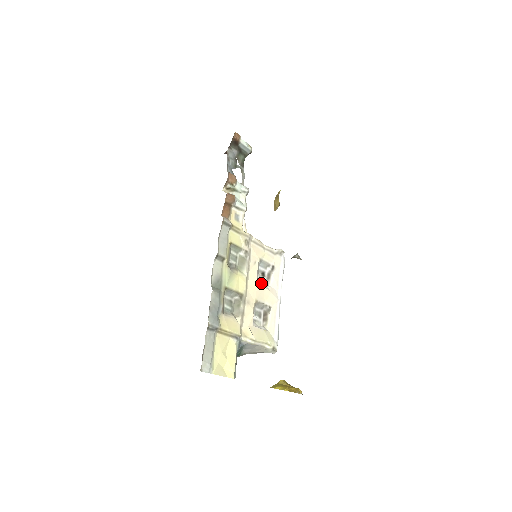
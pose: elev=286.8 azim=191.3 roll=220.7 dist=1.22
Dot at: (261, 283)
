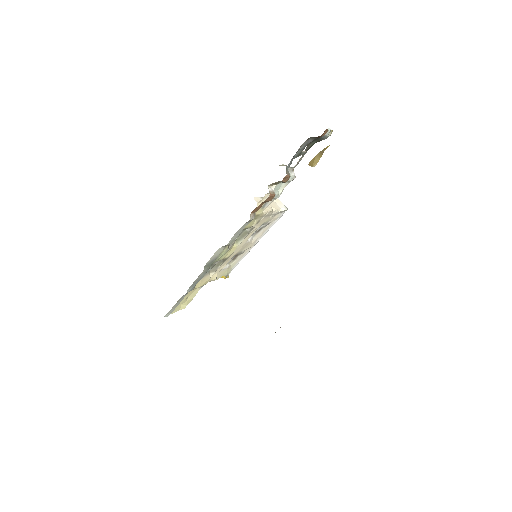
Dot at: (249, 238)
